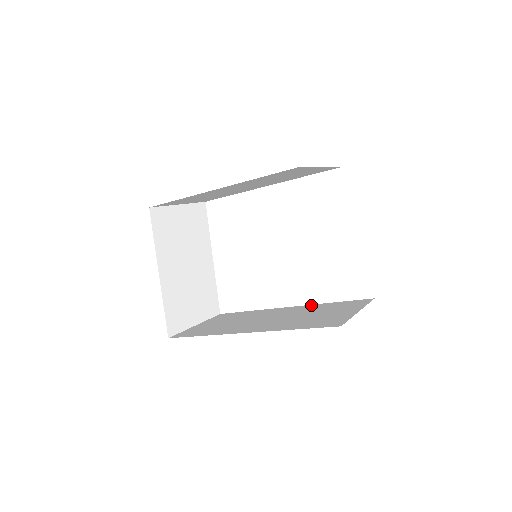
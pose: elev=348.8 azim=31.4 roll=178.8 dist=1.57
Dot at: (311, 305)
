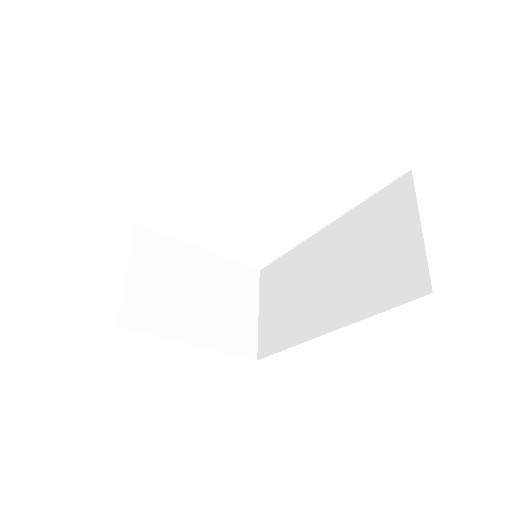
Dot at: (344, 218)
